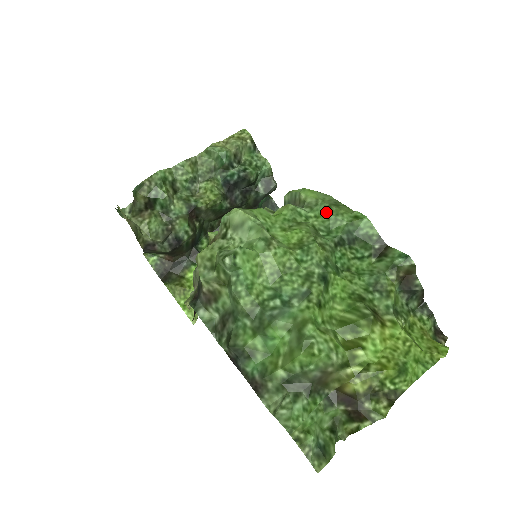
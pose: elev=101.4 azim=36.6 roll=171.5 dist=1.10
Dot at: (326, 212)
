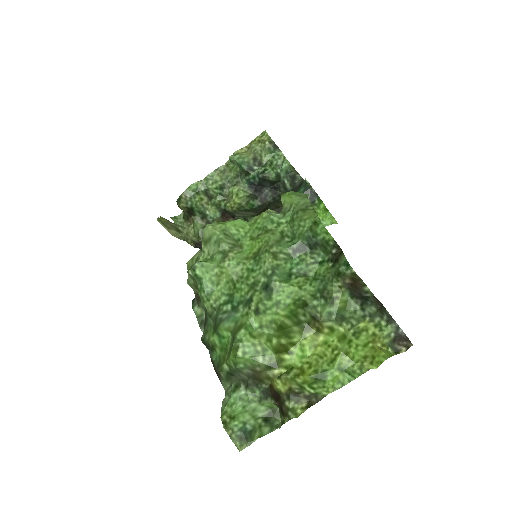
Dot at: (293, 218)
